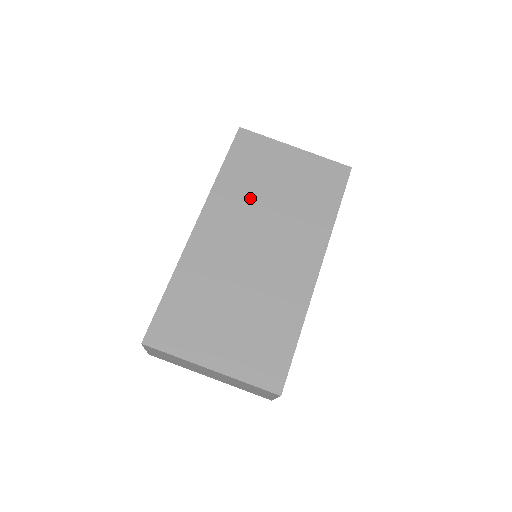
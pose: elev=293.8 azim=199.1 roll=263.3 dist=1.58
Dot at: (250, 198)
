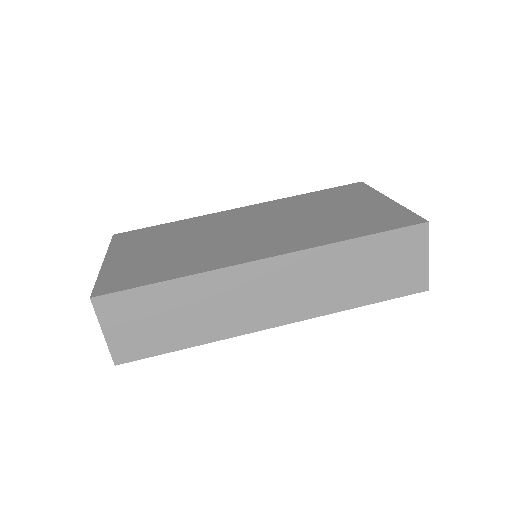
Dot at: (297, 209)
